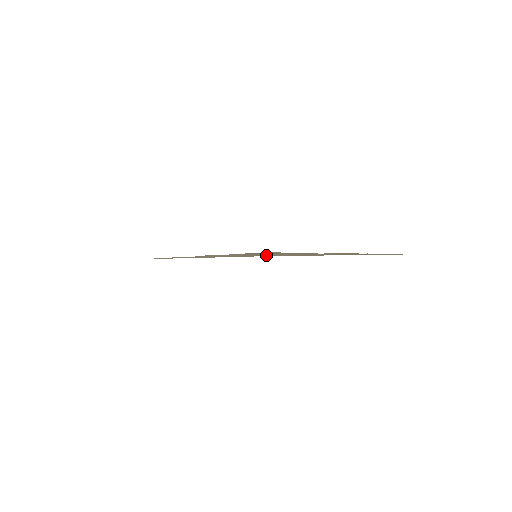
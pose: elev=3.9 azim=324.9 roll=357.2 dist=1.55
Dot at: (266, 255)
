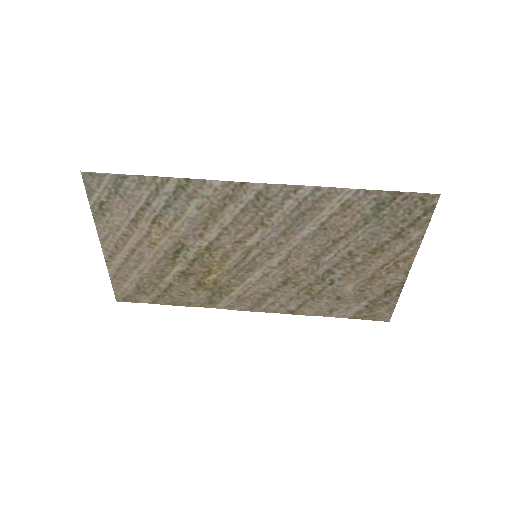
Dot at: (326, 236)
